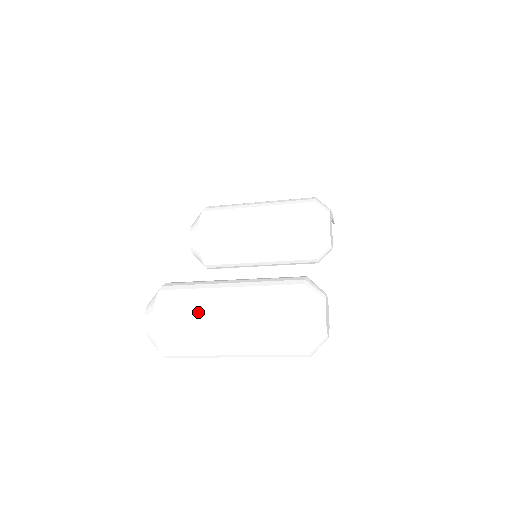
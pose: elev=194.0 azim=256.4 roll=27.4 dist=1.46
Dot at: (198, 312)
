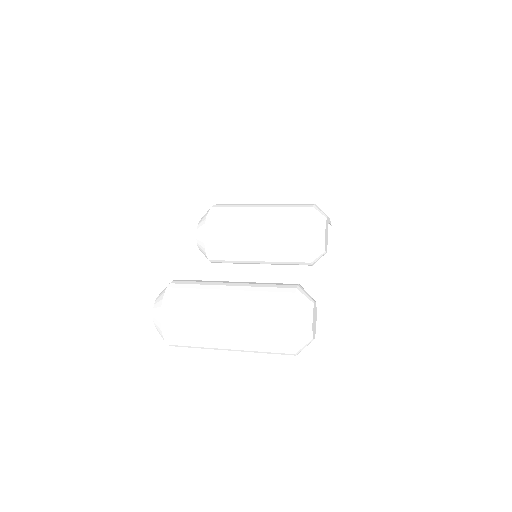
Dot at: (201, 310)
